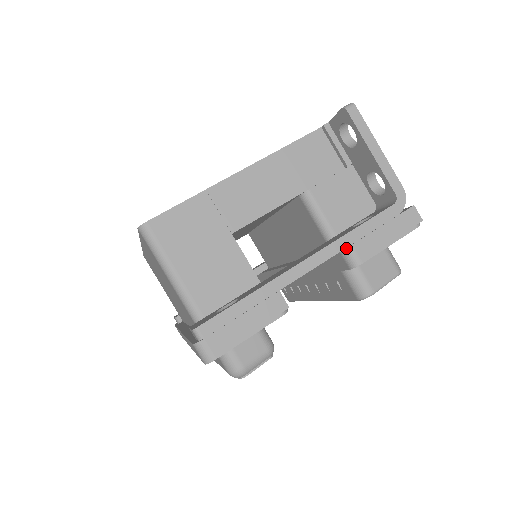
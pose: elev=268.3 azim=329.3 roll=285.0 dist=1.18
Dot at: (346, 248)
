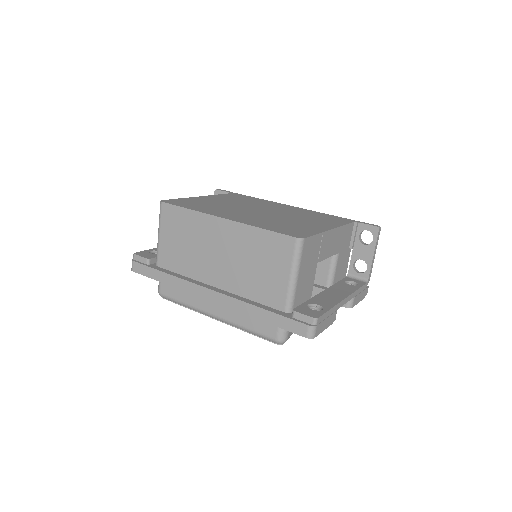
Dot at: (353, 297)
